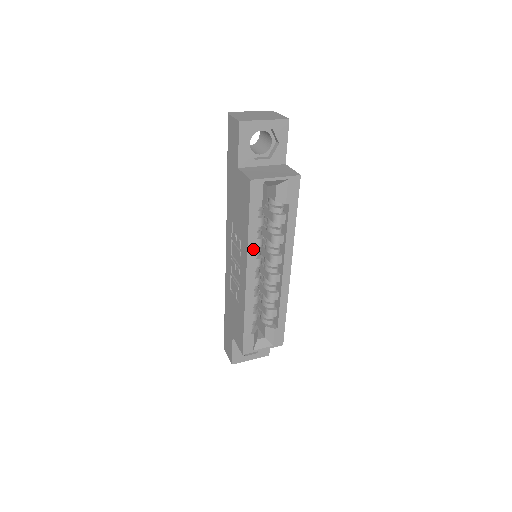
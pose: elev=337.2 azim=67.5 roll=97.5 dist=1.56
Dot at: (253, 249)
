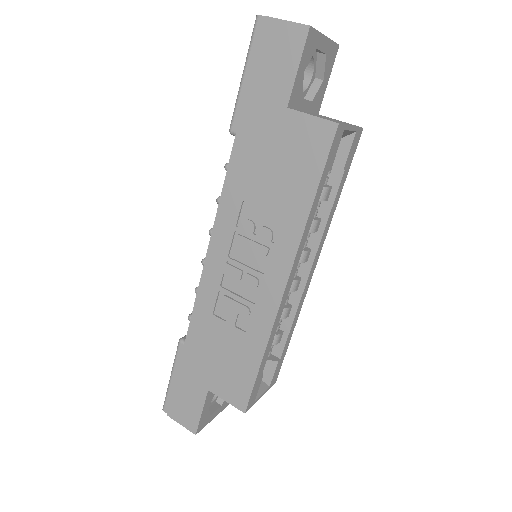
Dot at: (304, 240)
